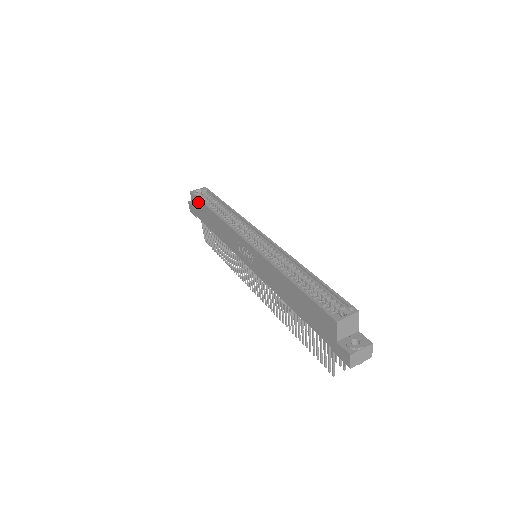
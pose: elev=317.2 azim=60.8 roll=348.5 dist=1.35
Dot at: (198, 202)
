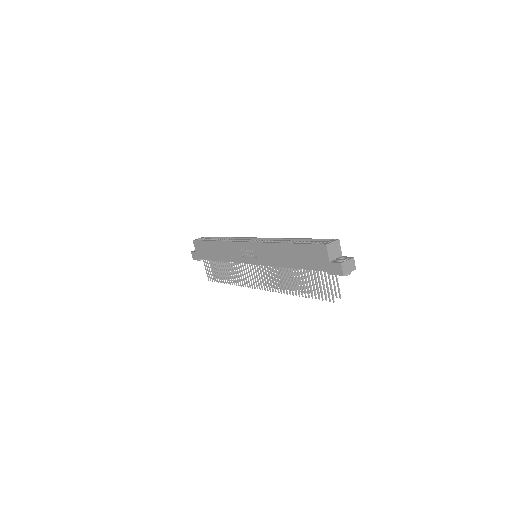
Dot at: (201, 243)
